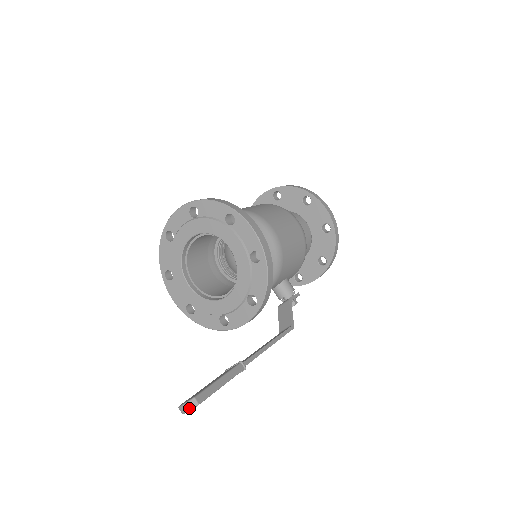
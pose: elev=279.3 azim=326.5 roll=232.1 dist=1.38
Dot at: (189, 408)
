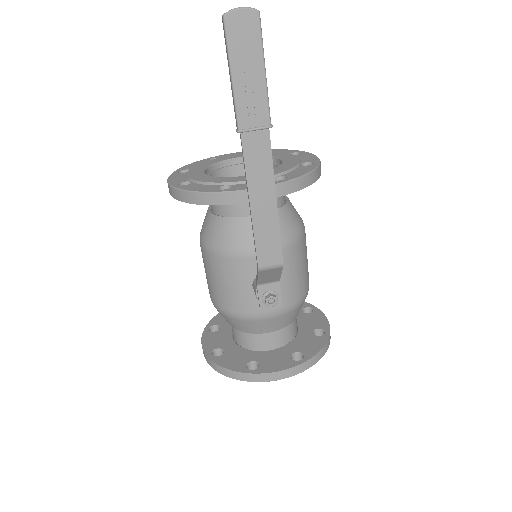
Dot at: (245, 7)
